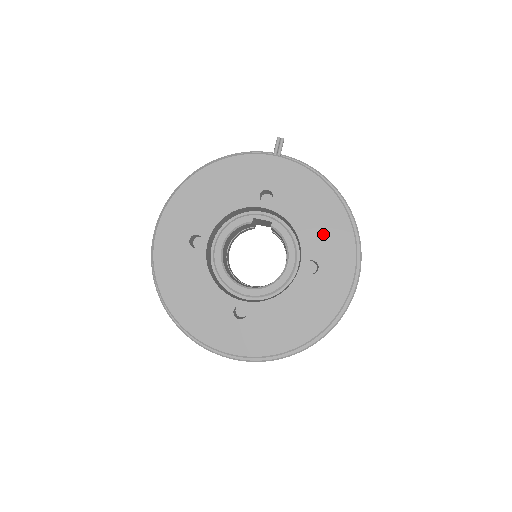
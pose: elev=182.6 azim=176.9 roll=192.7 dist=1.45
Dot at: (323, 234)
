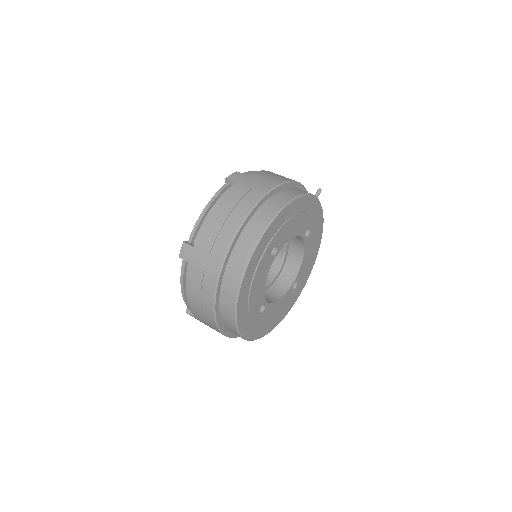
Dot at: (307, 267)
